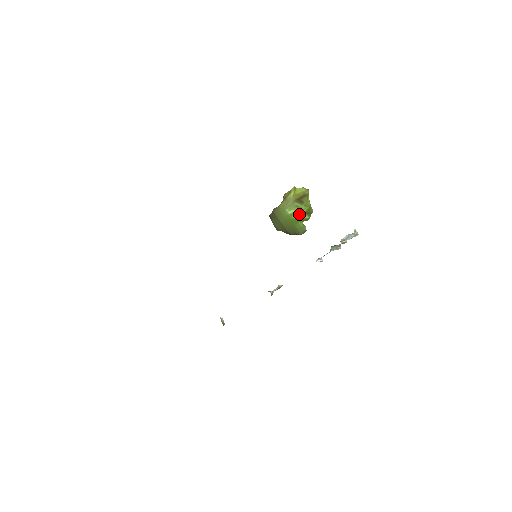
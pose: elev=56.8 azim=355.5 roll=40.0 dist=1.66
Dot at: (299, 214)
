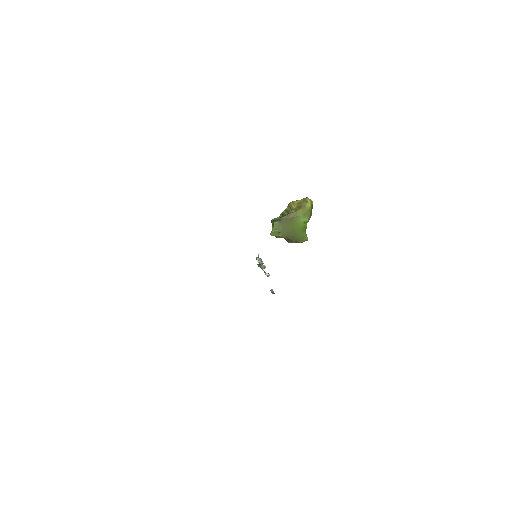
Dot at: occluded
